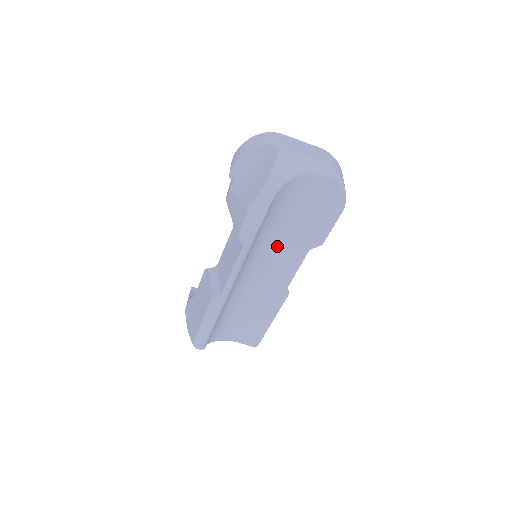
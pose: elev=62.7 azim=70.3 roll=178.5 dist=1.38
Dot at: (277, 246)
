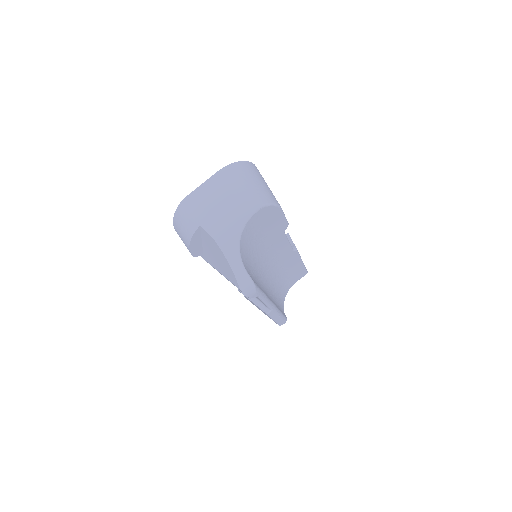
Dot at: (265, 253)
